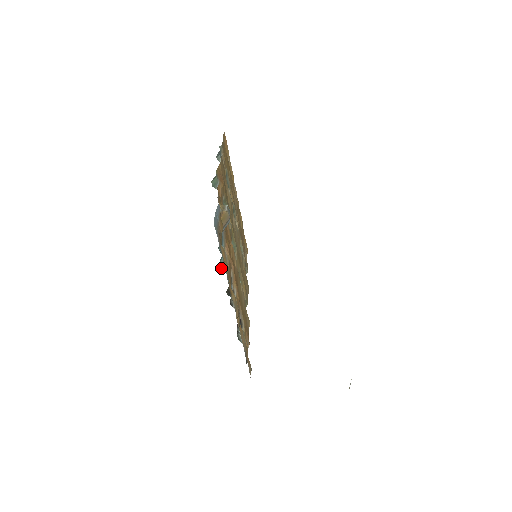
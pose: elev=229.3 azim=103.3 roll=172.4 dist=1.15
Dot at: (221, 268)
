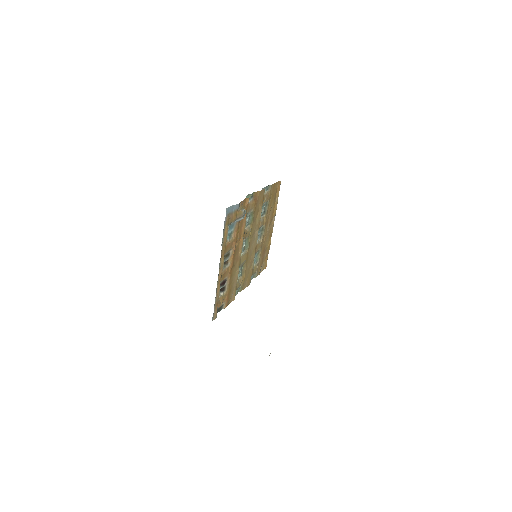
Dot at: occluded
